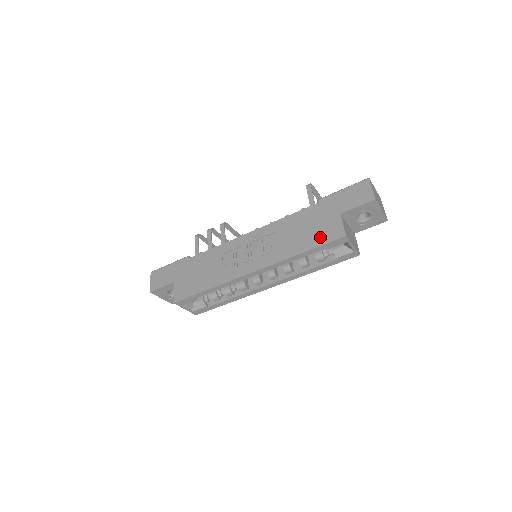
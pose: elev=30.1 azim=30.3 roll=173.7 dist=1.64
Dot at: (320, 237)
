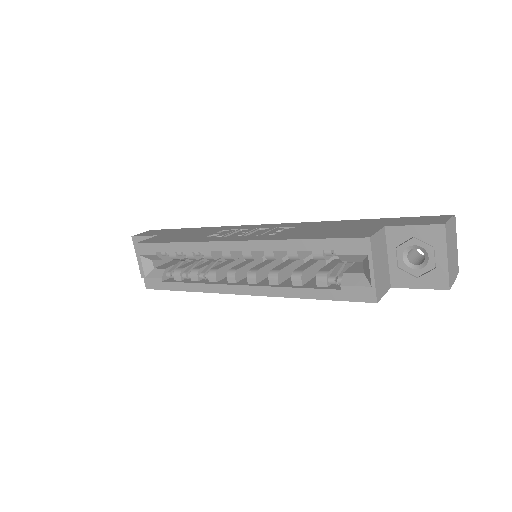
Dot at: (337, 234)
